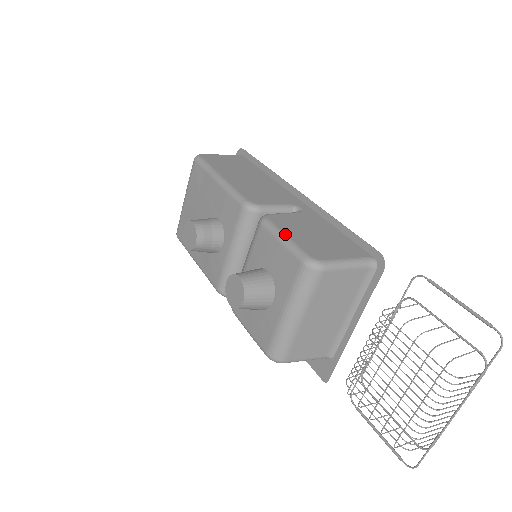
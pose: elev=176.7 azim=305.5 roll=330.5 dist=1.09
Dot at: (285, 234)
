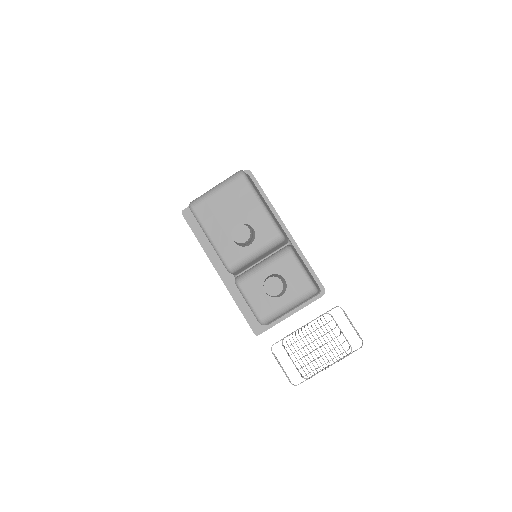
Dot at: (303, 266)
